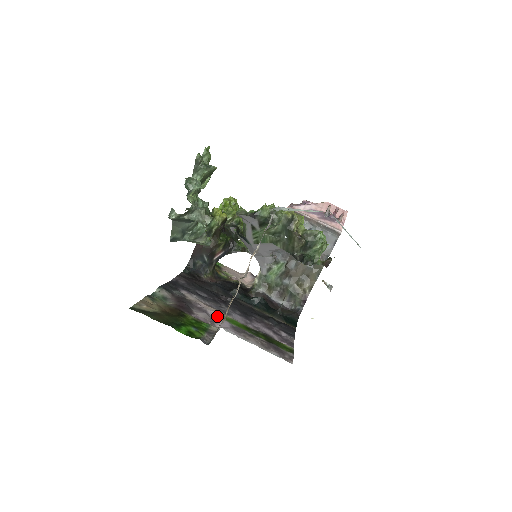
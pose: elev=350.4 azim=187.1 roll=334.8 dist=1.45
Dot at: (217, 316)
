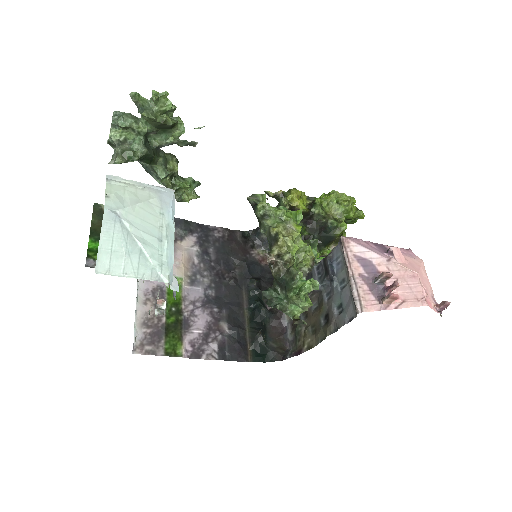
Dot at: occluded
